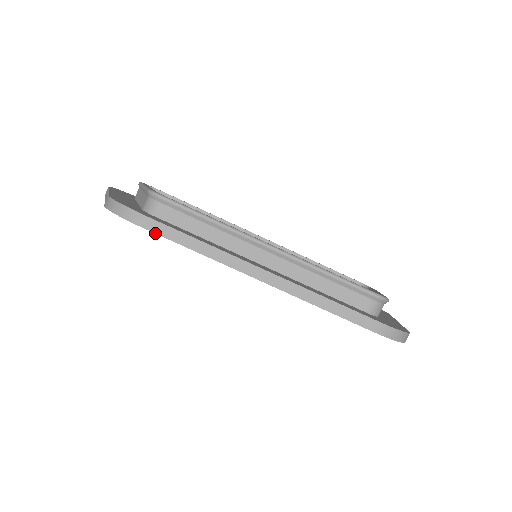
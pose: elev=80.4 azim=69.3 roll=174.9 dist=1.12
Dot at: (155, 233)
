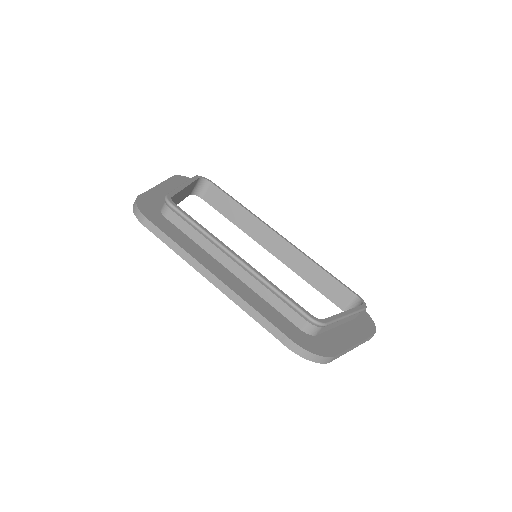
Dot at: occluded
